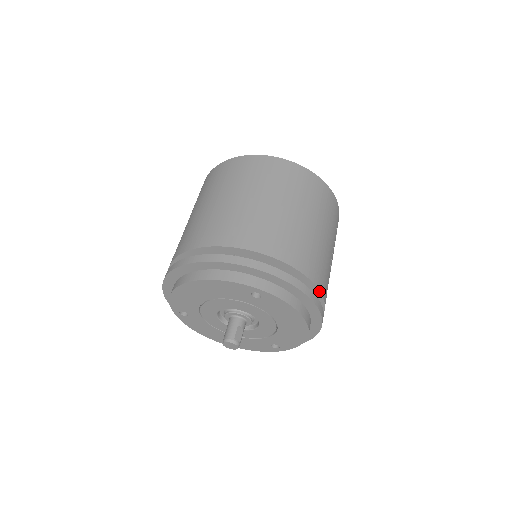
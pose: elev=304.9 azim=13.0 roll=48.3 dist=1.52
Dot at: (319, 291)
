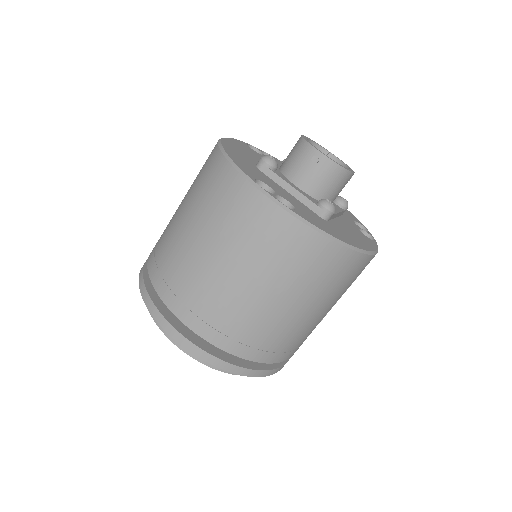
Dot at: (284, 360)
